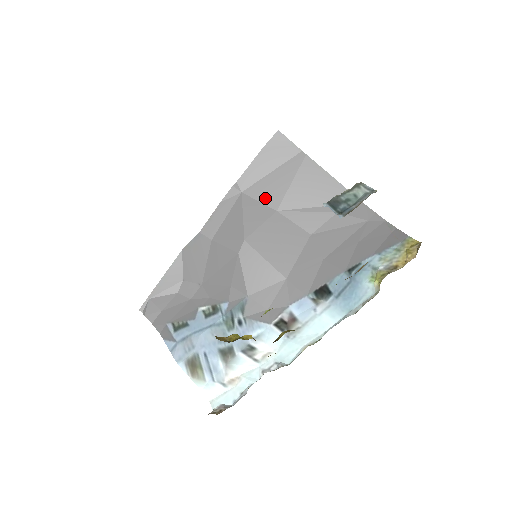
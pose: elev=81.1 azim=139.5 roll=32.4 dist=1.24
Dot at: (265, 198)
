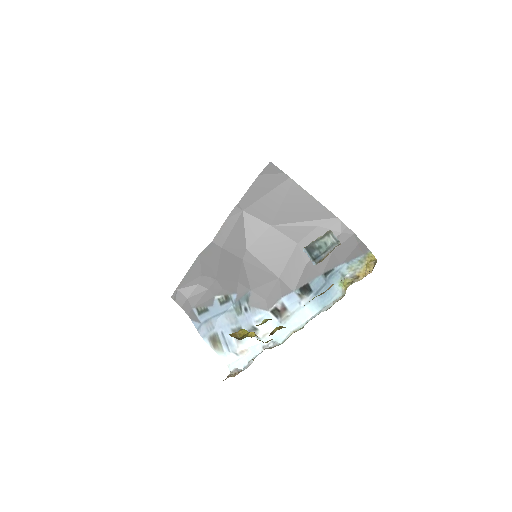
Dot at: (261, 215)
